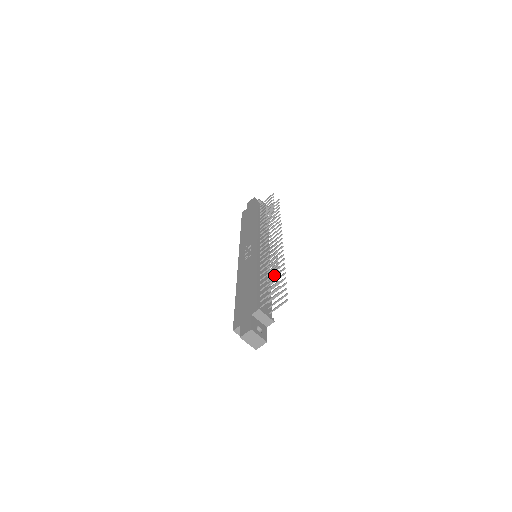
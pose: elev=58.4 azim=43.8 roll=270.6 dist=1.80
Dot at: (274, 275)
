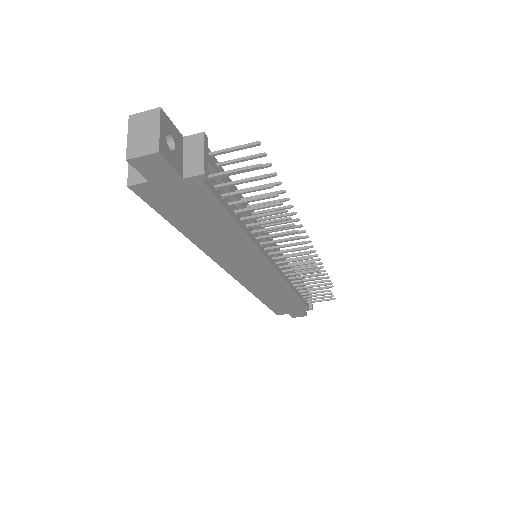
Dot at: (265, 221)
